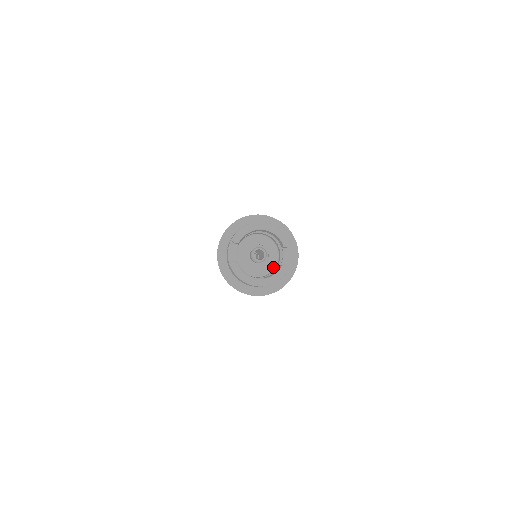
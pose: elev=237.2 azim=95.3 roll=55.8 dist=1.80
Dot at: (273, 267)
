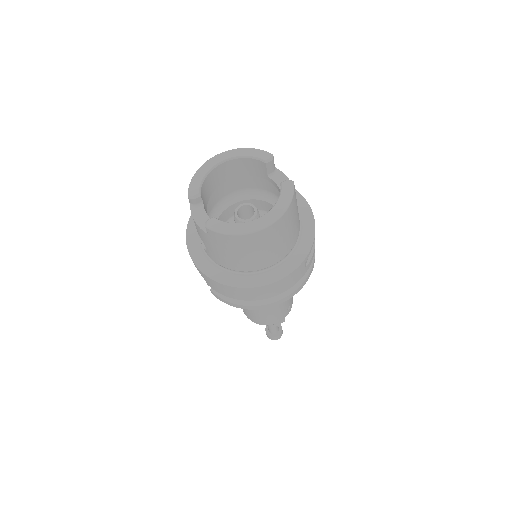
Dot at: occluded
